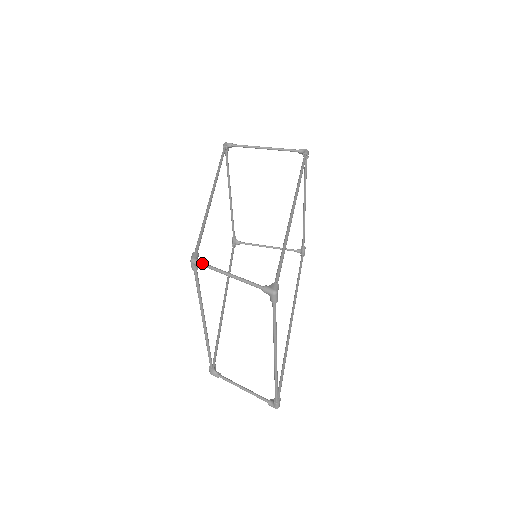
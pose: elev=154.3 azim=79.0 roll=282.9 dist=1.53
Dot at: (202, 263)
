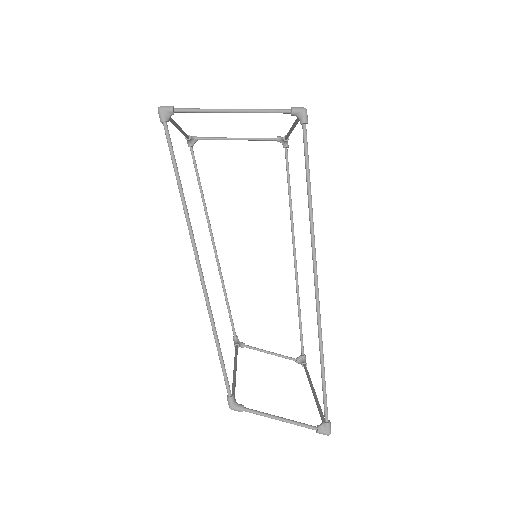
Dot at: occluded
